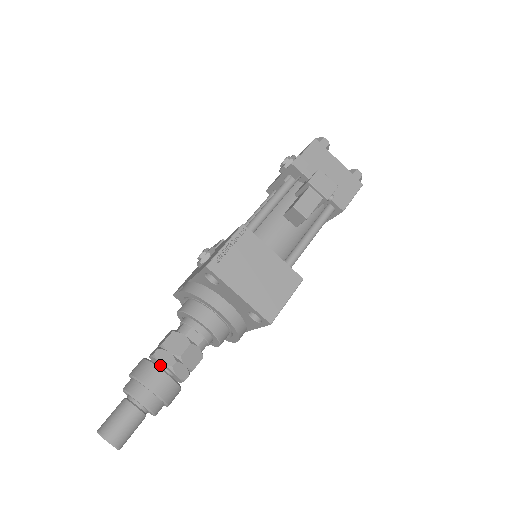
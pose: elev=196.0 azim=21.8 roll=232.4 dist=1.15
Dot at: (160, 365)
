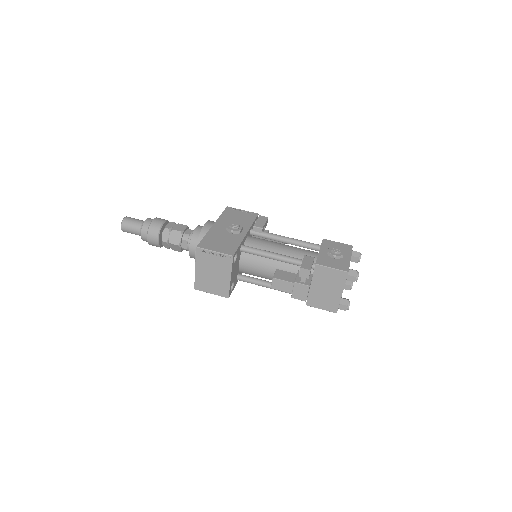
Dot at: occluded
